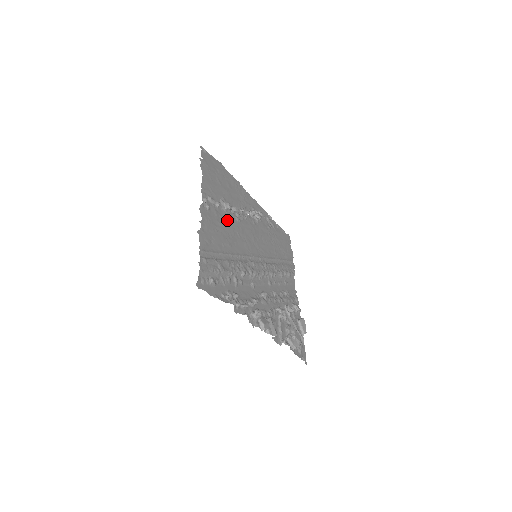
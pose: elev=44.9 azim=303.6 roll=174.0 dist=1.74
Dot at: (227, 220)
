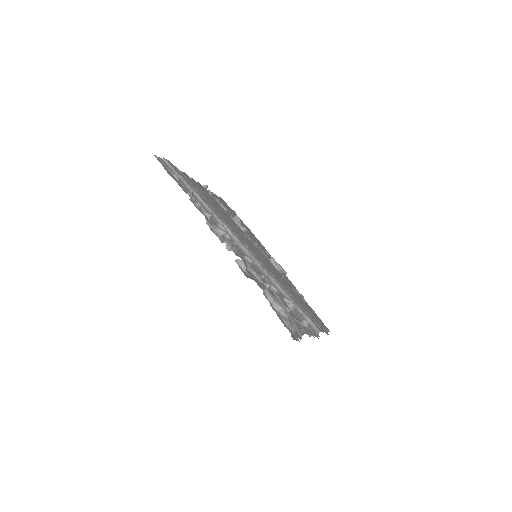
Dot at: (230, 219)
